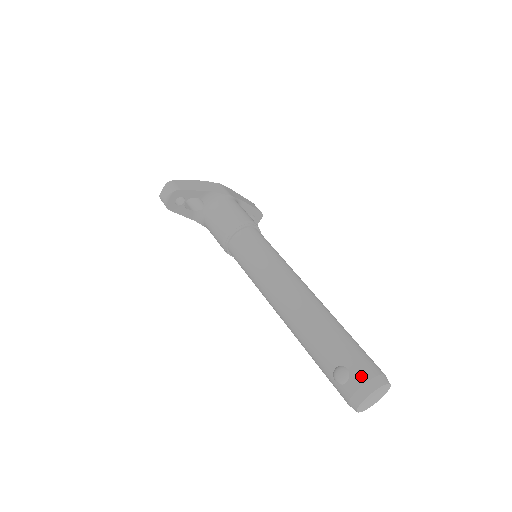
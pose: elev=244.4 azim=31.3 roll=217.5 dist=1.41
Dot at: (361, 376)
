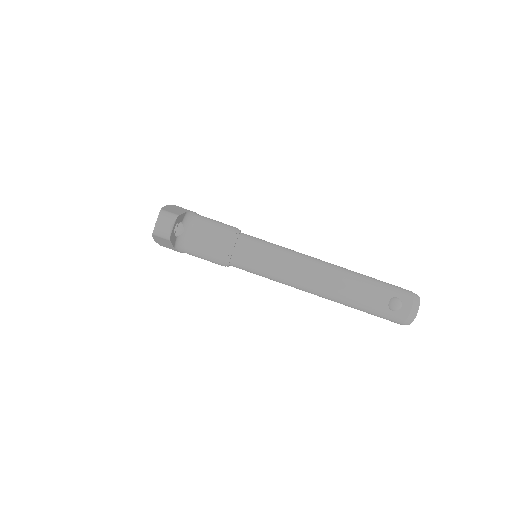
Dot at: (408, 297)
